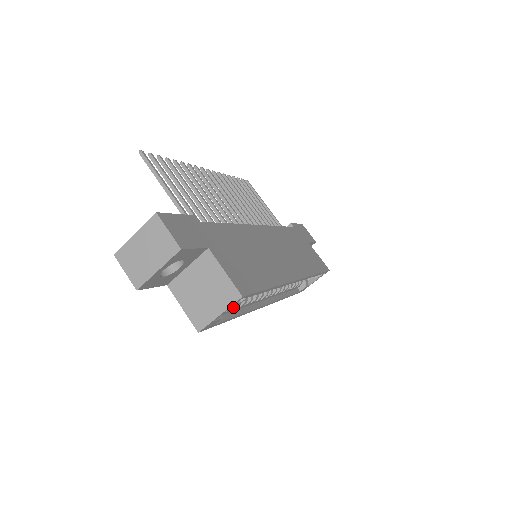
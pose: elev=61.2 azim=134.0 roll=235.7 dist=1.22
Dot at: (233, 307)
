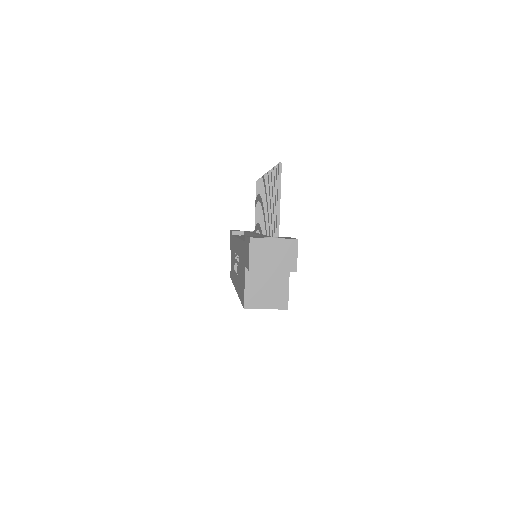
Dot at: occluded
